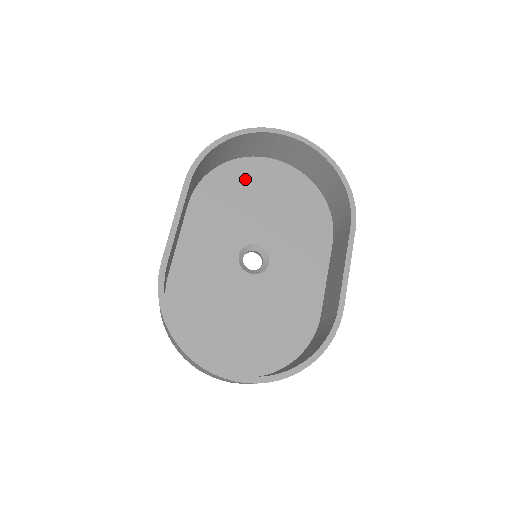
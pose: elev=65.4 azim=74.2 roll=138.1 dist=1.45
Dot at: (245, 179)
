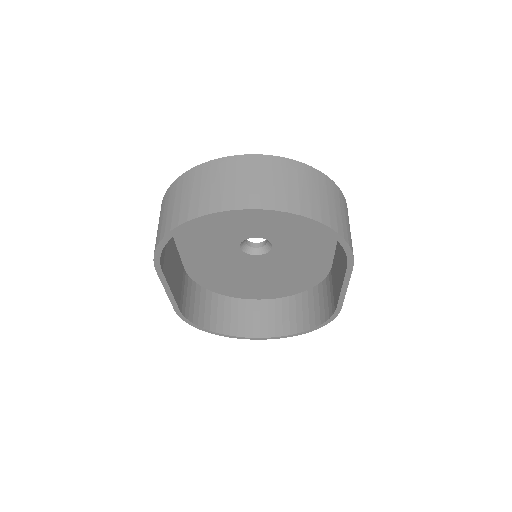
Dot at: occluded
